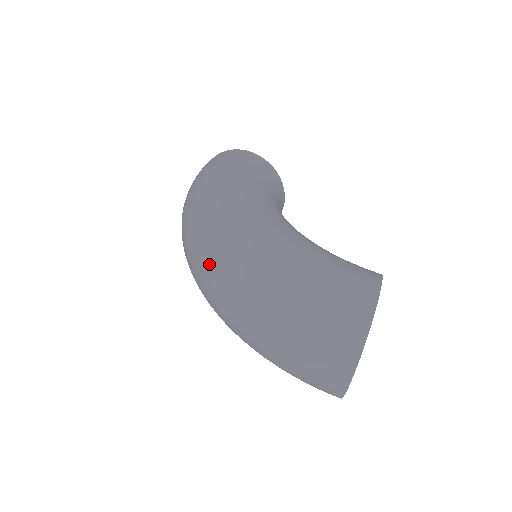
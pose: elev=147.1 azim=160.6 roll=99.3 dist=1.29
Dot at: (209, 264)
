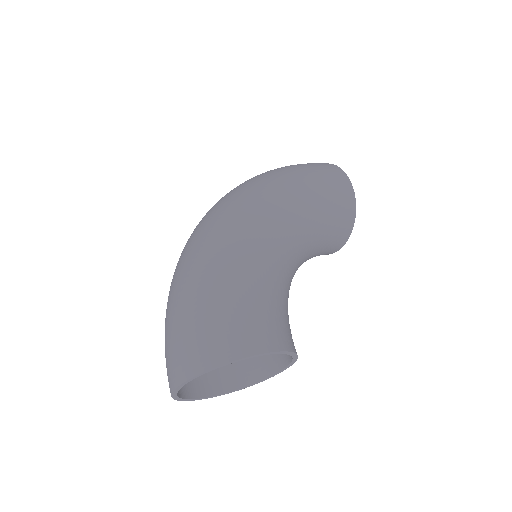
Dot at: (200, 225)
